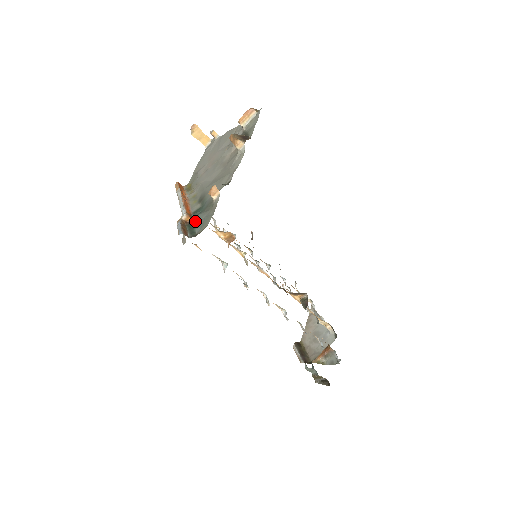
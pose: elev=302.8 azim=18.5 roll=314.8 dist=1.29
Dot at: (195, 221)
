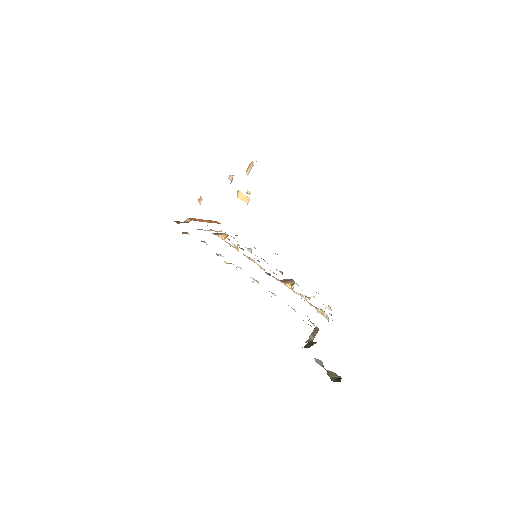
Dot at: (191, 220)
